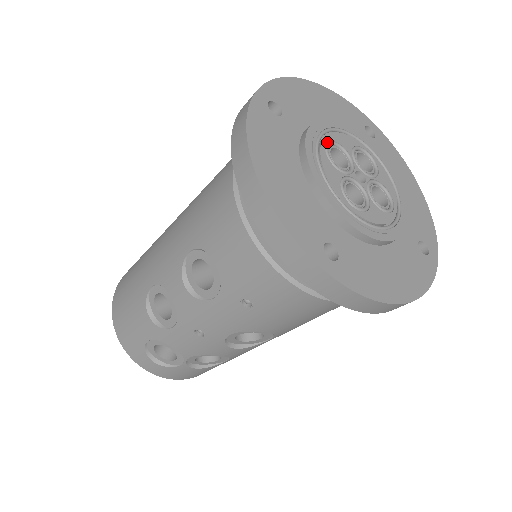
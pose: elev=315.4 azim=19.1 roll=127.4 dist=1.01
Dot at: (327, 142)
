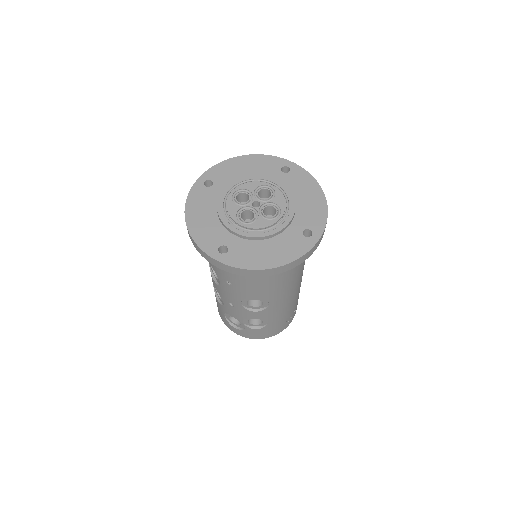
Dot at: (235, 192)
